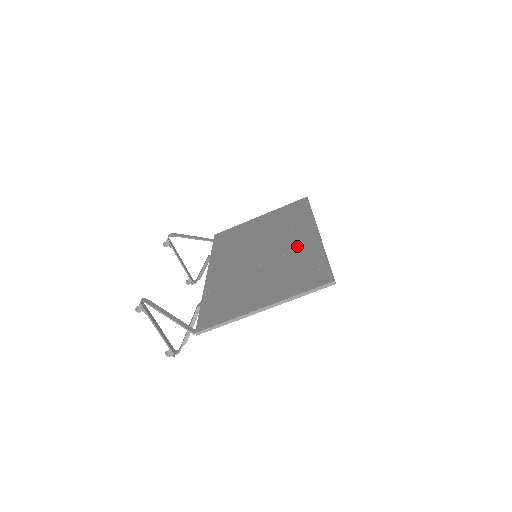
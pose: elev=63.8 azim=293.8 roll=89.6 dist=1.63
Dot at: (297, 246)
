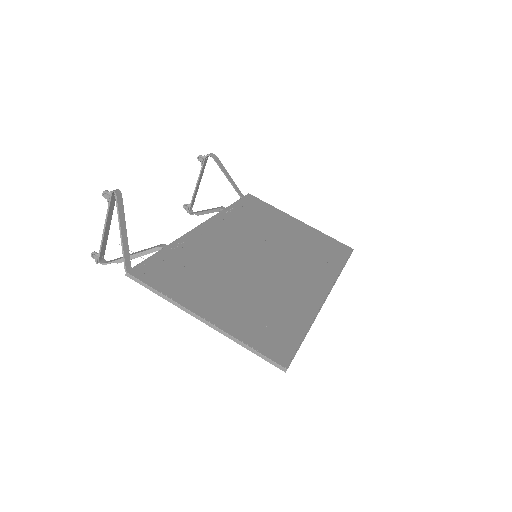
Dot at: (296, 290)
